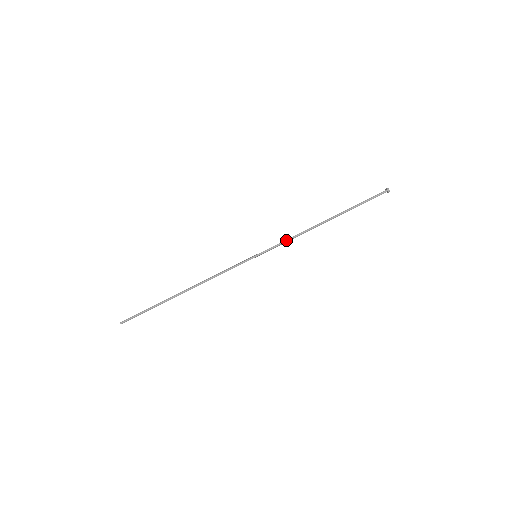
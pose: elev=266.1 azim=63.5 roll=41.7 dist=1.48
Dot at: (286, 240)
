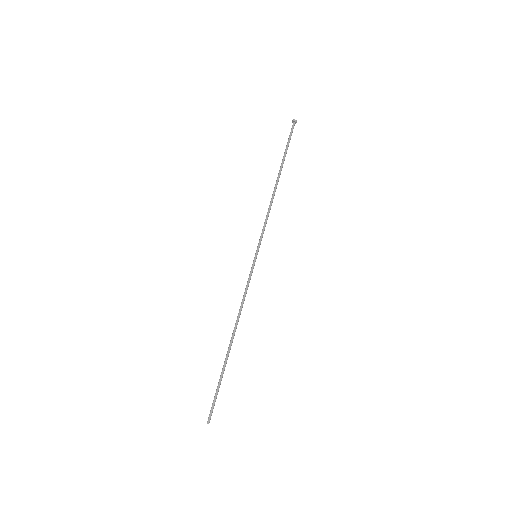
Dot at: (264, 222)
